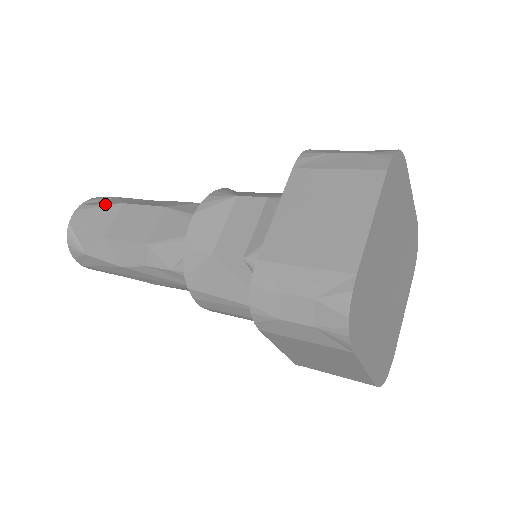
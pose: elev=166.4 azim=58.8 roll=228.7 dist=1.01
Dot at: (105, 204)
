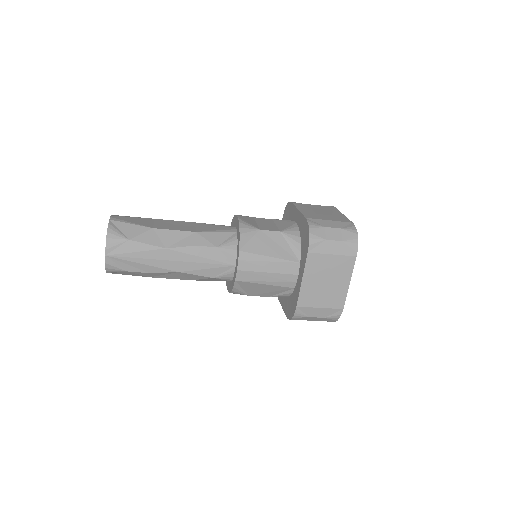
Dot at: (138, 217)
